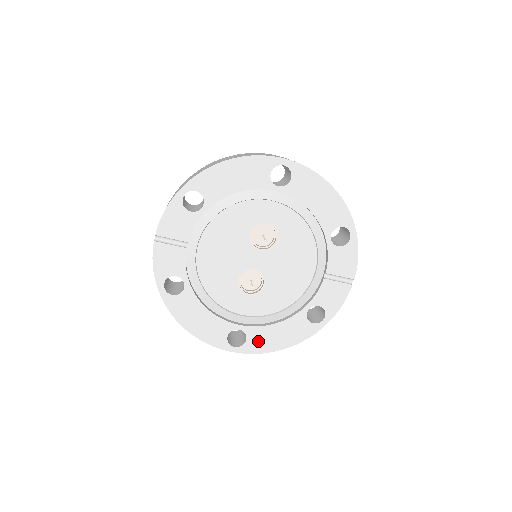
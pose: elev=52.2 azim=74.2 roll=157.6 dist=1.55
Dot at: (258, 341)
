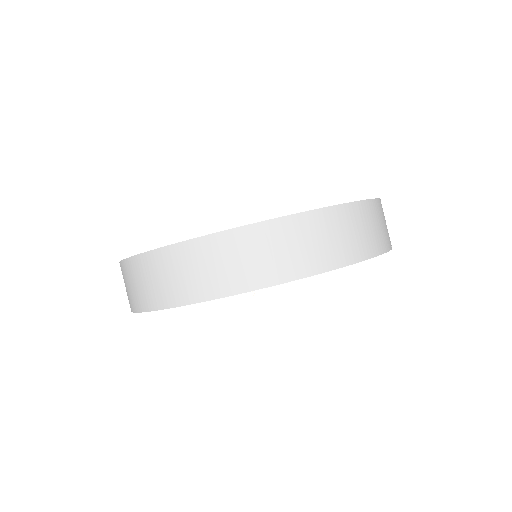
Dot at: occluded
